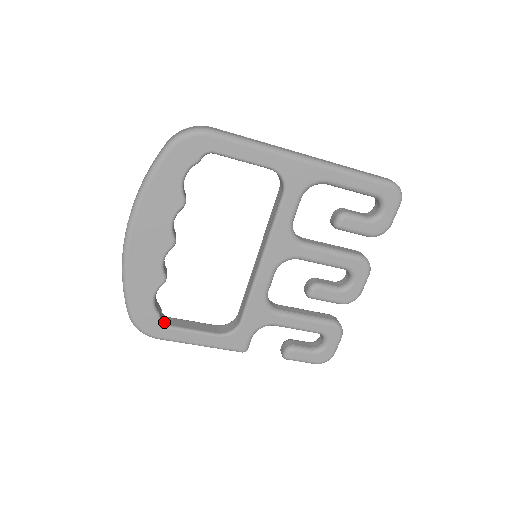
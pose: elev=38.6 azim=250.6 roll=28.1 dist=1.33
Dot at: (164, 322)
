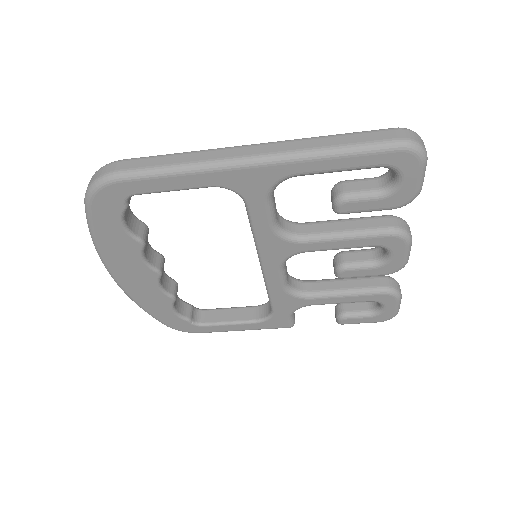
Dot at: (198, 321)
